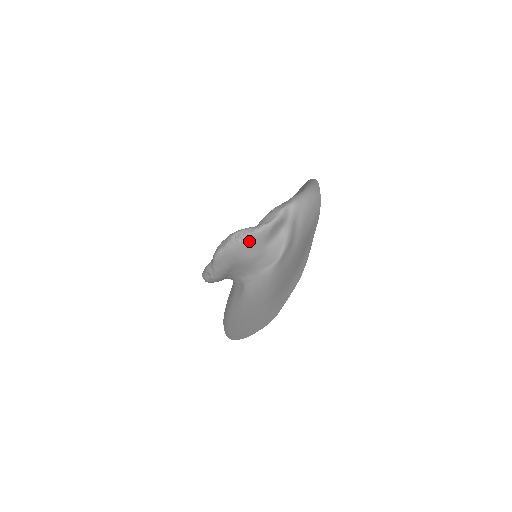
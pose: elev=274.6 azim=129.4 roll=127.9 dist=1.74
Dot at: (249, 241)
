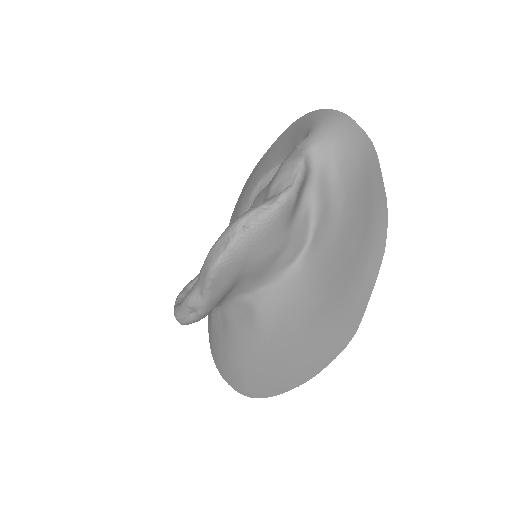
Dot at: (267, 226)
